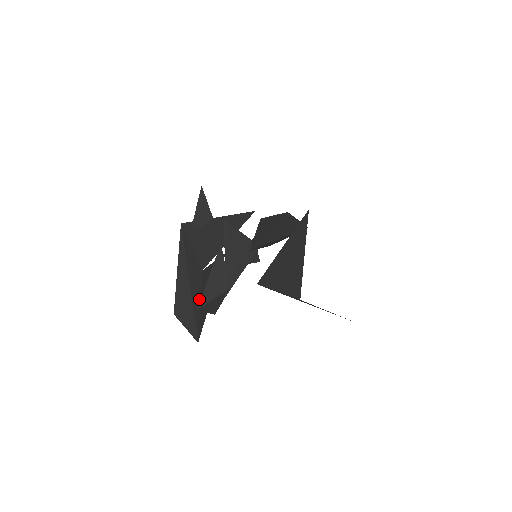
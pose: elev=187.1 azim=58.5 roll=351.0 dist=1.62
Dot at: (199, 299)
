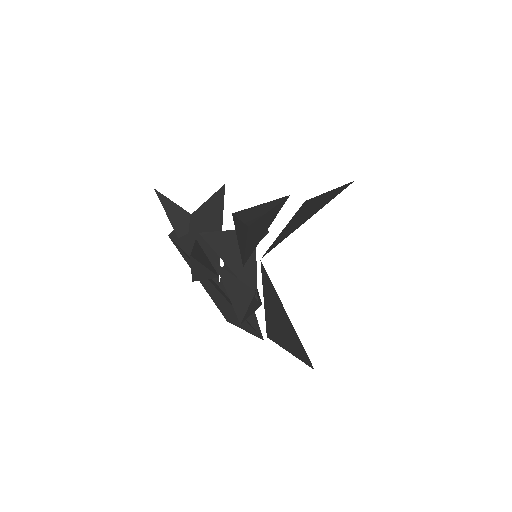
Dot at: occluded
